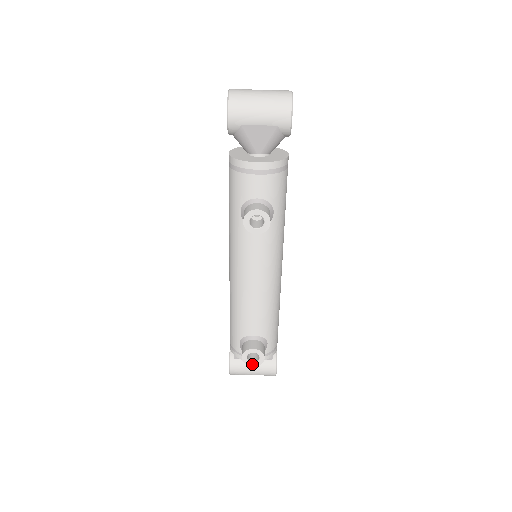
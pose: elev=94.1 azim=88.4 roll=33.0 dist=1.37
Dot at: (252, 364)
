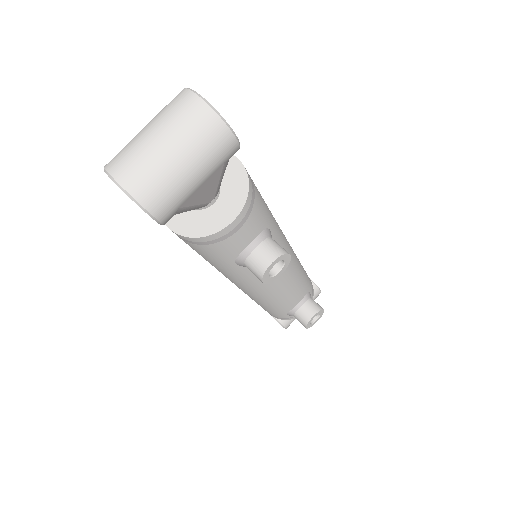
Dot at: occluded
